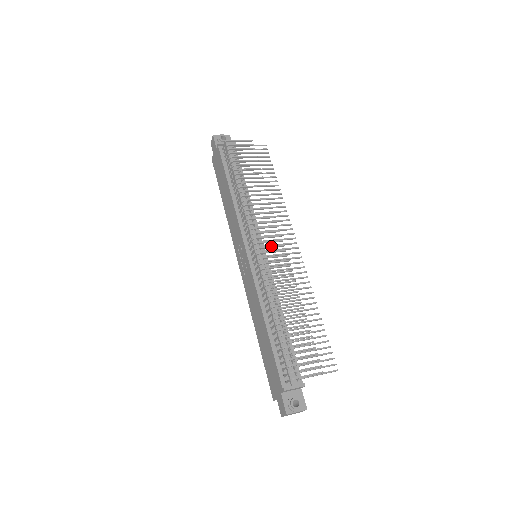
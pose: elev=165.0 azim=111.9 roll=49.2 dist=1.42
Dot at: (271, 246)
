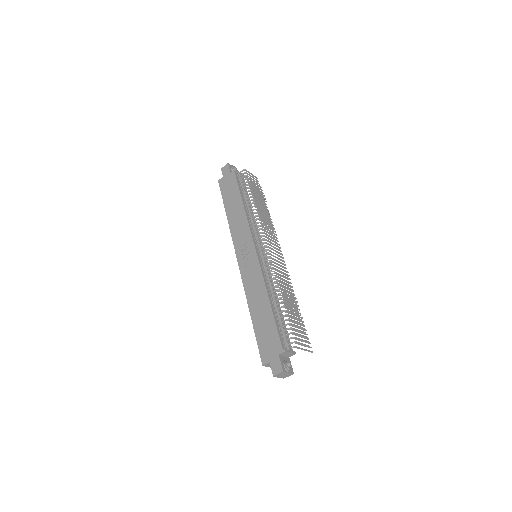
Dot at: (275, 250)
